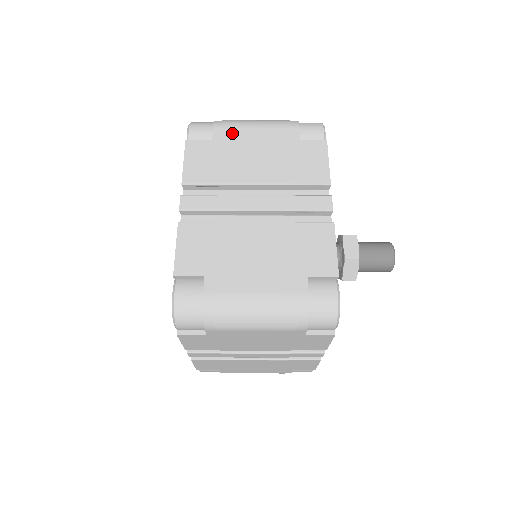
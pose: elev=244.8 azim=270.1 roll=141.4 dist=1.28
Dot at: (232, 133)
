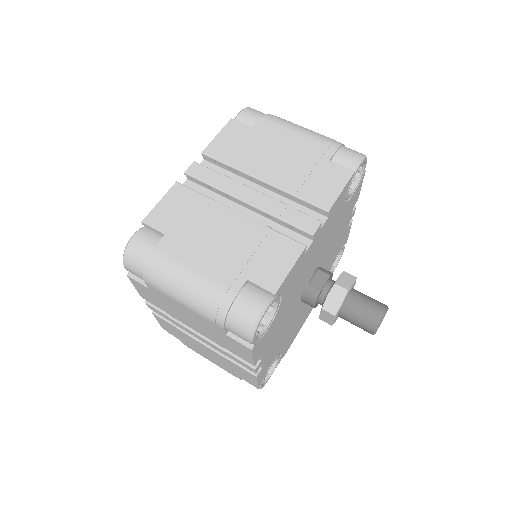
Dot at: occluded
